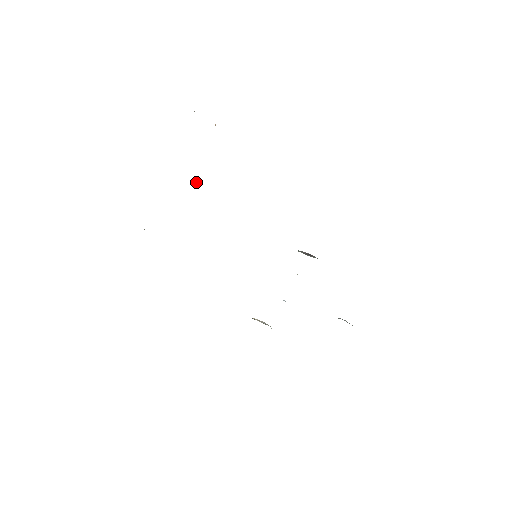
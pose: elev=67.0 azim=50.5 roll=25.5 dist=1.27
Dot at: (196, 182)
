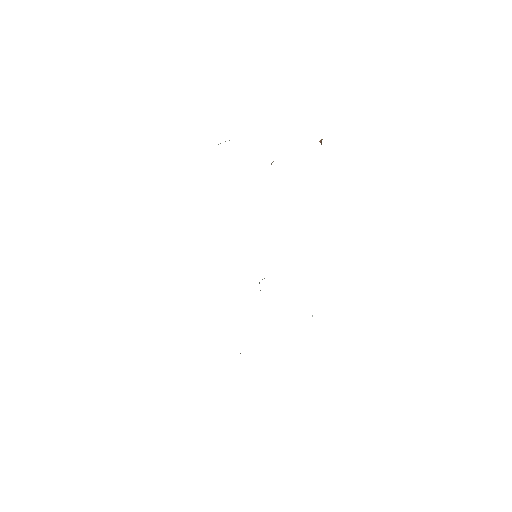
Dot at: occluded
